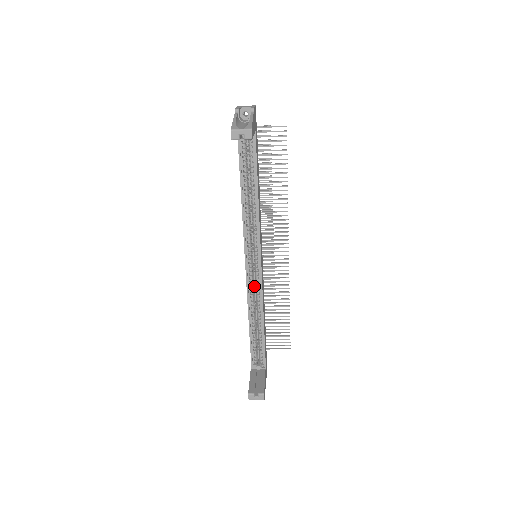
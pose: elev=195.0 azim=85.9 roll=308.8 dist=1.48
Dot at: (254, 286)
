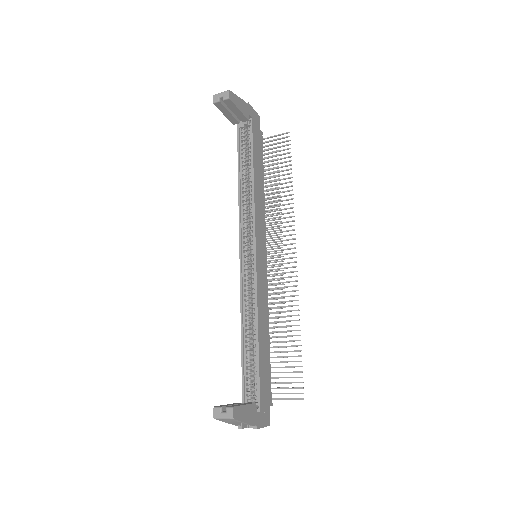
Dot at: (251, 289)
